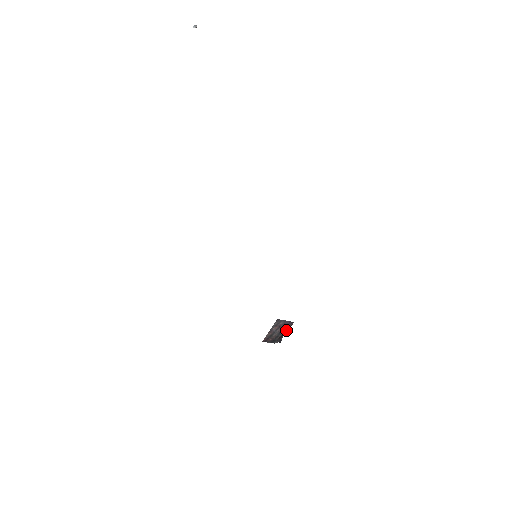
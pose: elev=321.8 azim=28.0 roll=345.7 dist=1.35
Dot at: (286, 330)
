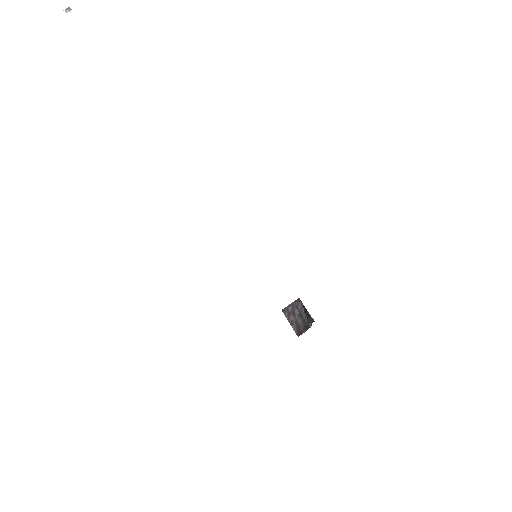
Dot at: (305, 308)
